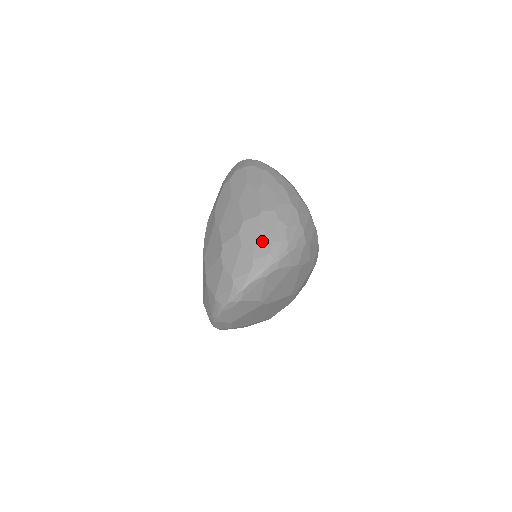
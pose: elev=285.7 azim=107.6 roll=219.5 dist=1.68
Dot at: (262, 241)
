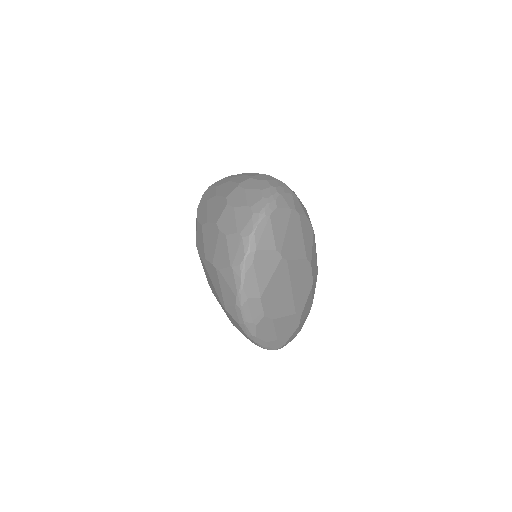
Dot at: (251, 195)
